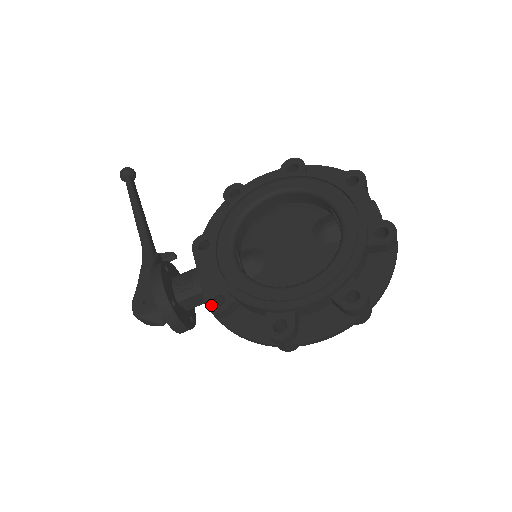
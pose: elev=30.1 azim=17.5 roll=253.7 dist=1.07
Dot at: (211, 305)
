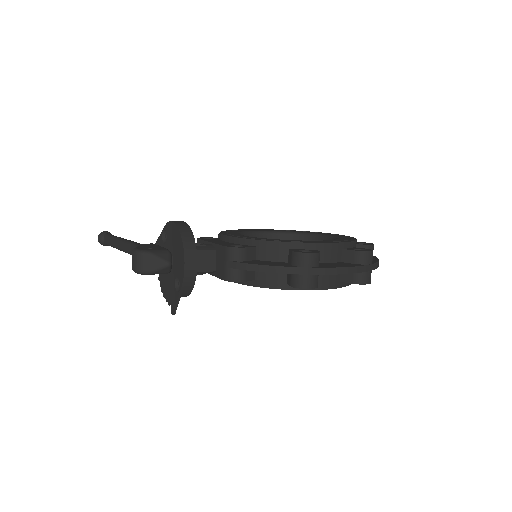
Dot at: (231, 246)
